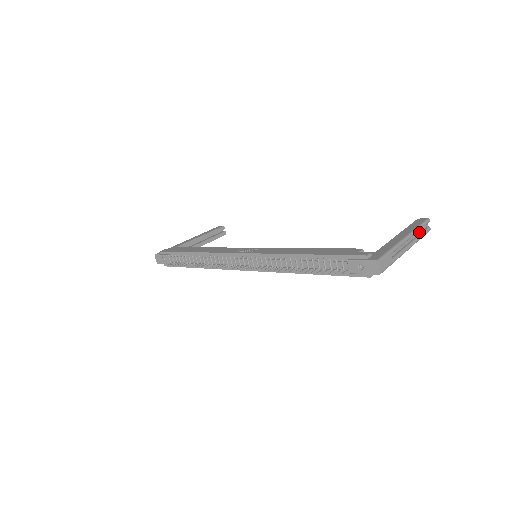
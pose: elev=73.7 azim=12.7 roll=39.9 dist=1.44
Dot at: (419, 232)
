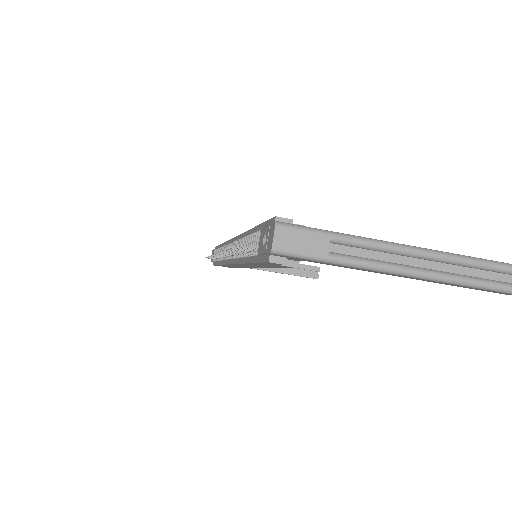
Dot at: (478, 275)
